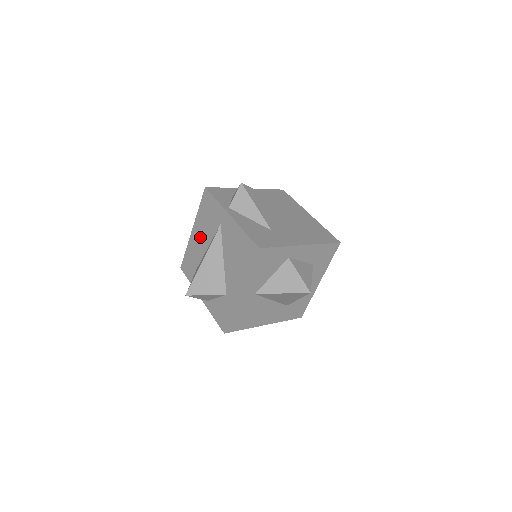
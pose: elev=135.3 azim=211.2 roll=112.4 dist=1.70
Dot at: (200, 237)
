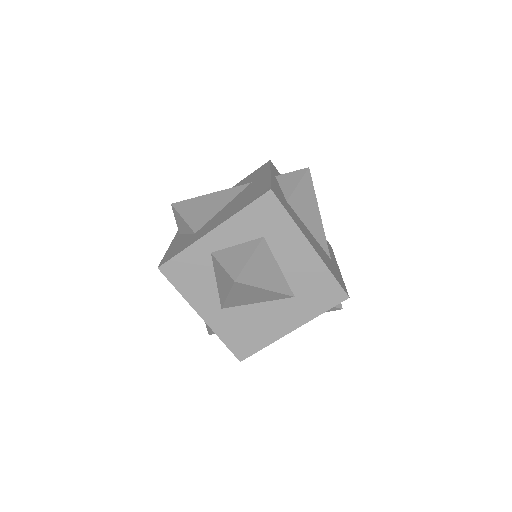
Dot at: occluded
